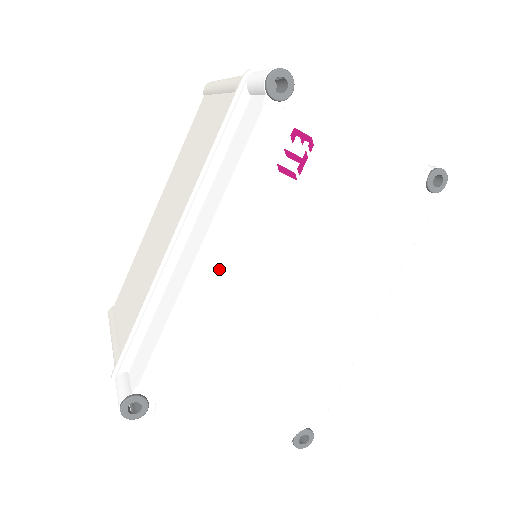
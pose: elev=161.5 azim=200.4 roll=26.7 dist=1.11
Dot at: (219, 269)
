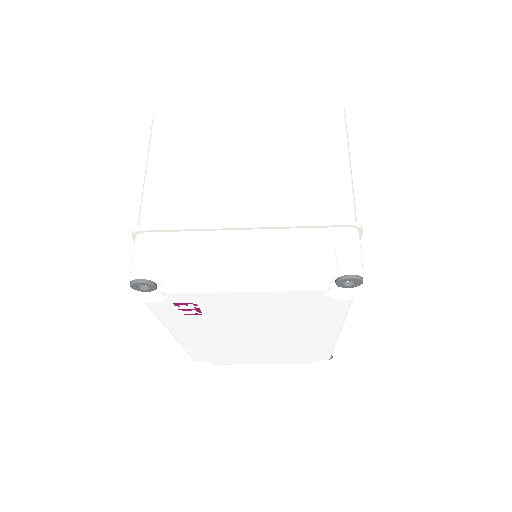
Dot at: (191, 339)
